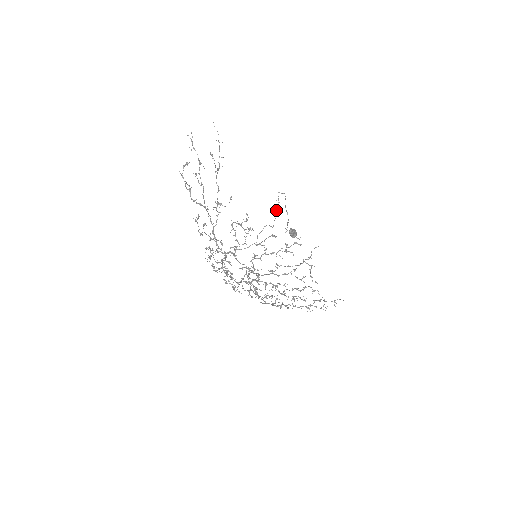
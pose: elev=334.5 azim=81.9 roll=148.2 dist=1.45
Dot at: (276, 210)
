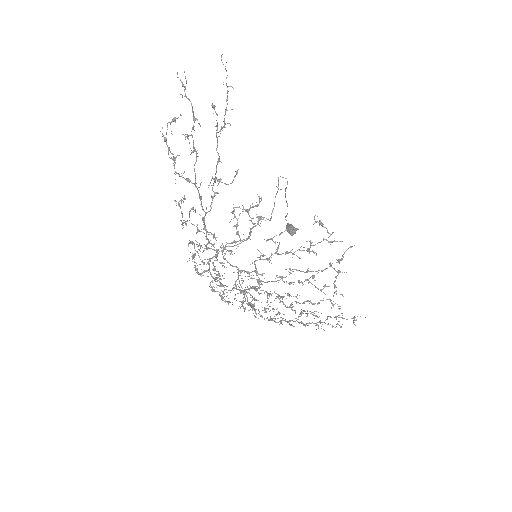
Dot at: occluded
